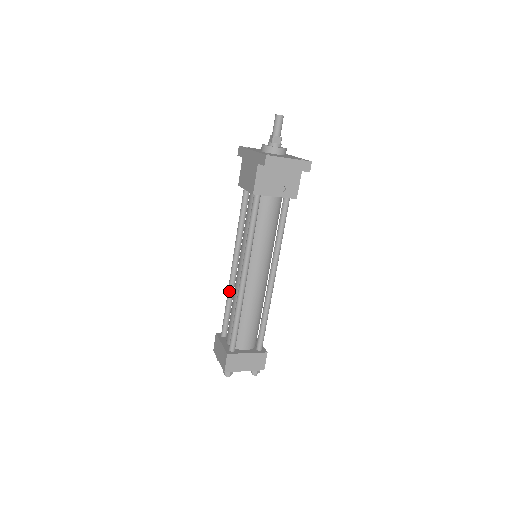
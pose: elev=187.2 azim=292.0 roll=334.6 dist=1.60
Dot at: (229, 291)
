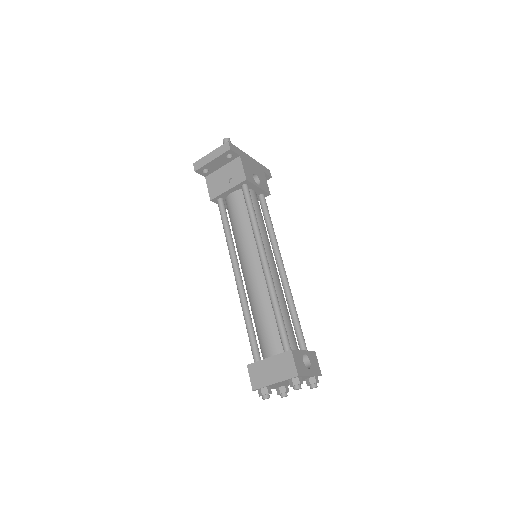
Dot at: occluded
